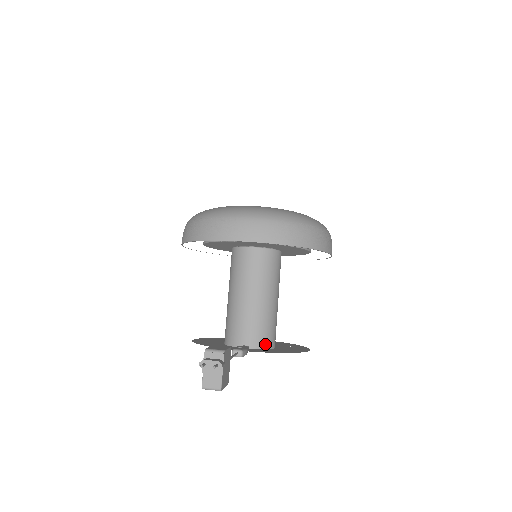
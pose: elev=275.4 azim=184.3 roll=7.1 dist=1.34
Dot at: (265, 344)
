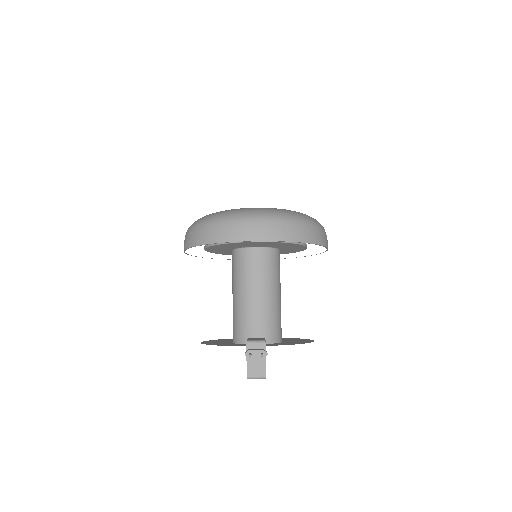
Dot at: (274, 338)
